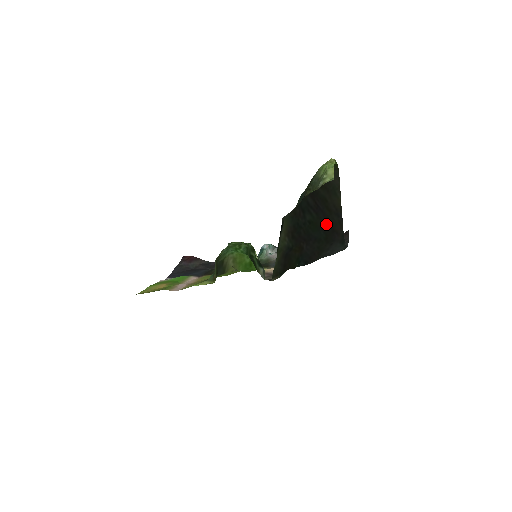
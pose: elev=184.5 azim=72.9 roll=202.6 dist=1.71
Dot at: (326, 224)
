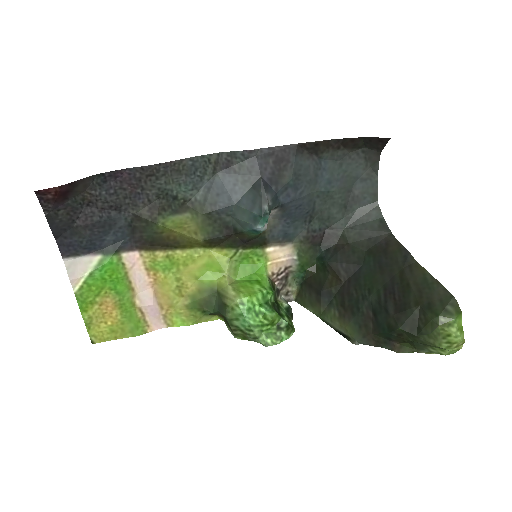
Dot at: (384, 266)
